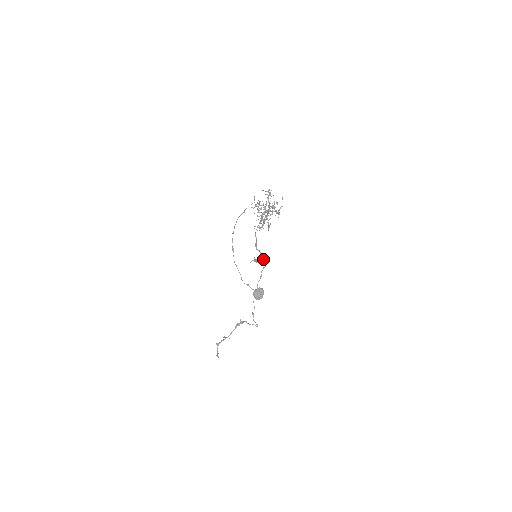
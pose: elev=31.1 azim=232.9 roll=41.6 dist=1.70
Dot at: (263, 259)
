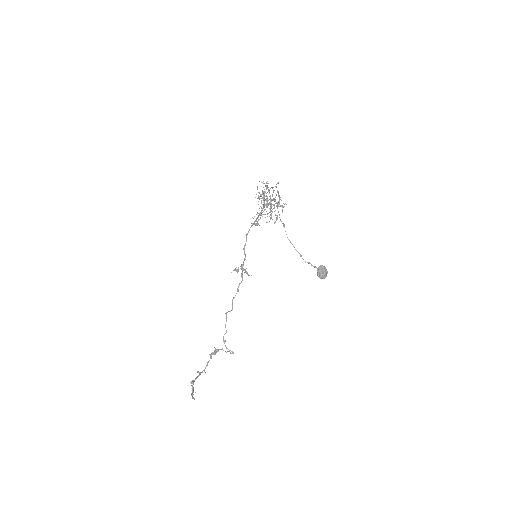
Dot at: (243, 269)
